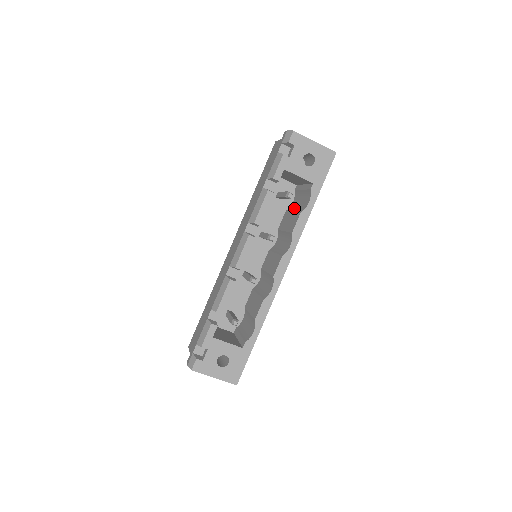
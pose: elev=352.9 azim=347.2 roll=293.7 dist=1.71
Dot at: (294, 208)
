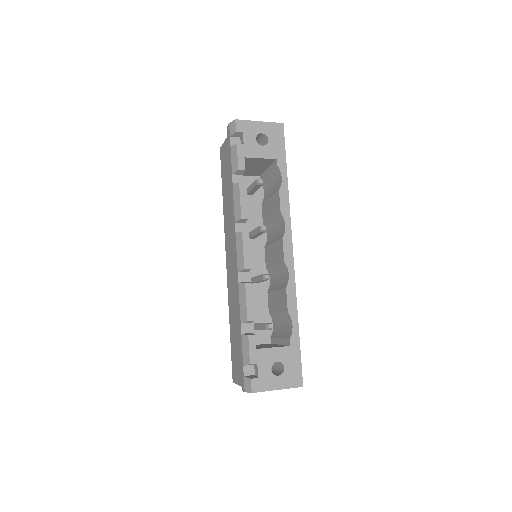
Dot at: (269, 195)
